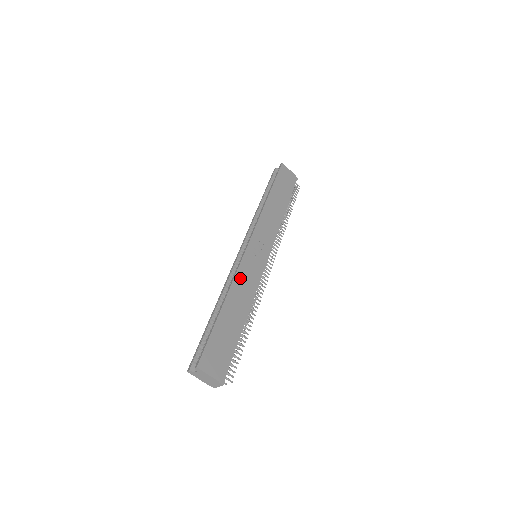
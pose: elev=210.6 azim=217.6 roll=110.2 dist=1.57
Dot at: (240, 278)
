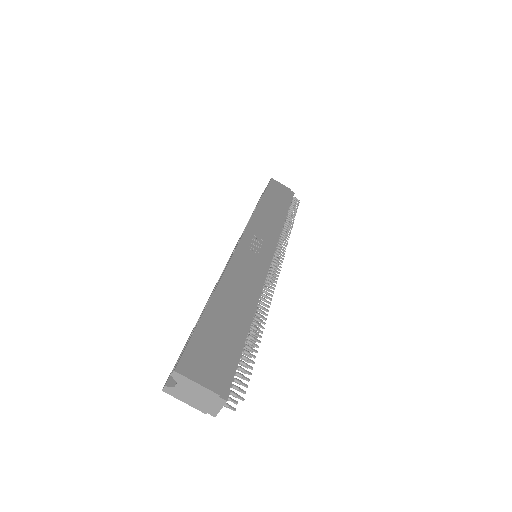
Dot at: (235, 269)
